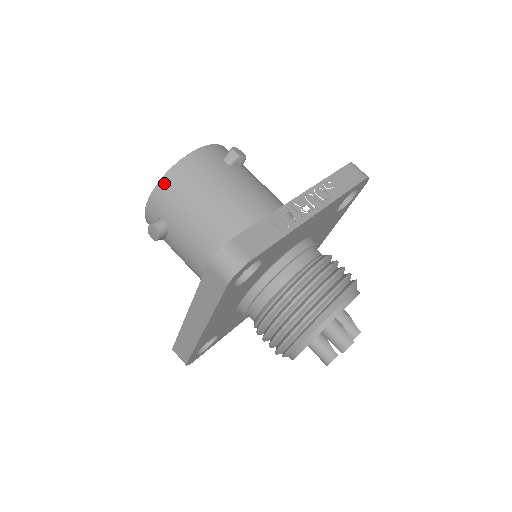
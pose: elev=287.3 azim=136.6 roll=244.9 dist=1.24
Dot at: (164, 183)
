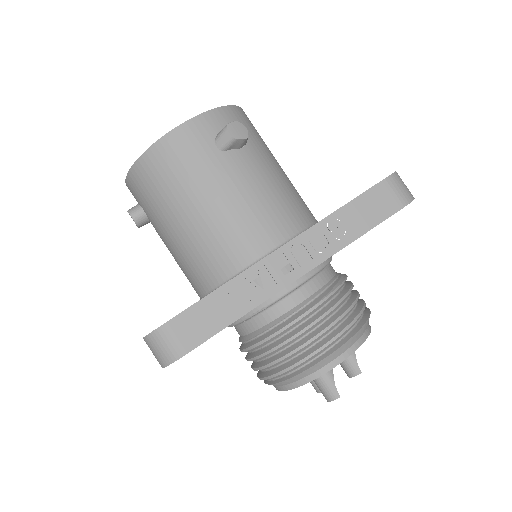
Dot at: (137, 170)
